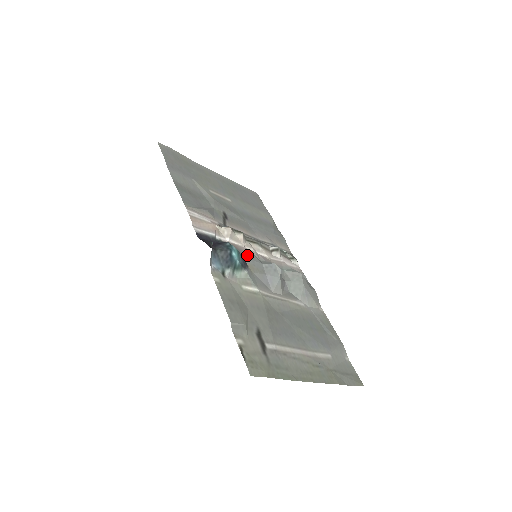
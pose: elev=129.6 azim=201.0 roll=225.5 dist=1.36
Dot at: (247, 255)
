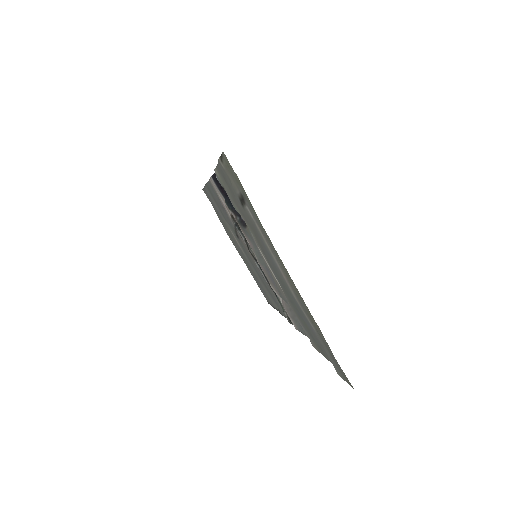
Dot at: (249, 237)
